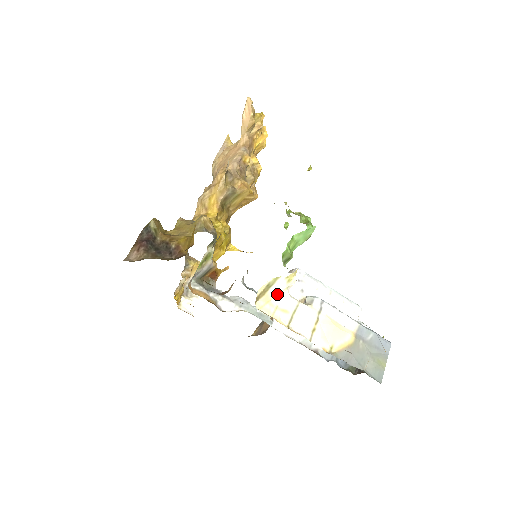
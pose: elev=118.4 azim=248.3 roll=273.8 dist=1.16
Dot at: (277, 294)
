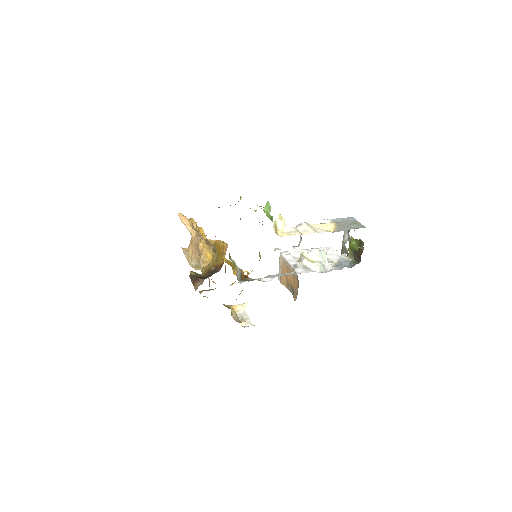
Dot at: (282, 227)
